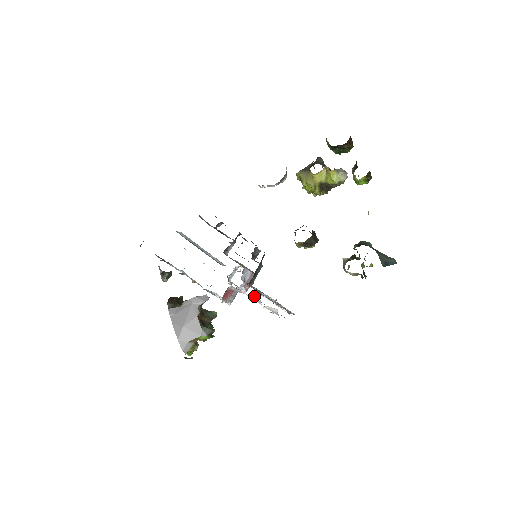
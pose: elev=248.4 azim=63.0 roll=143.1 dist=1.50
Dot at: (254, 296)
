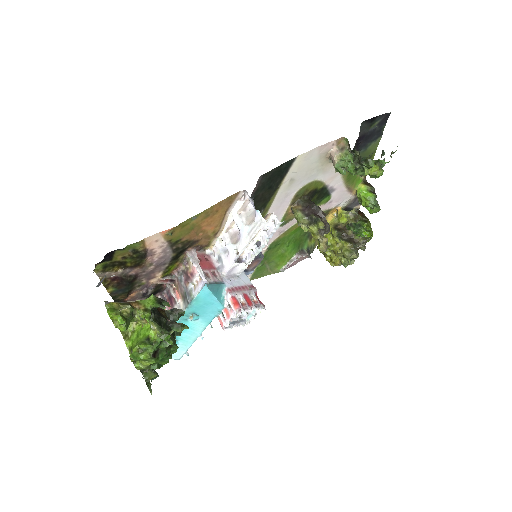
Dot at: (234, 234)
